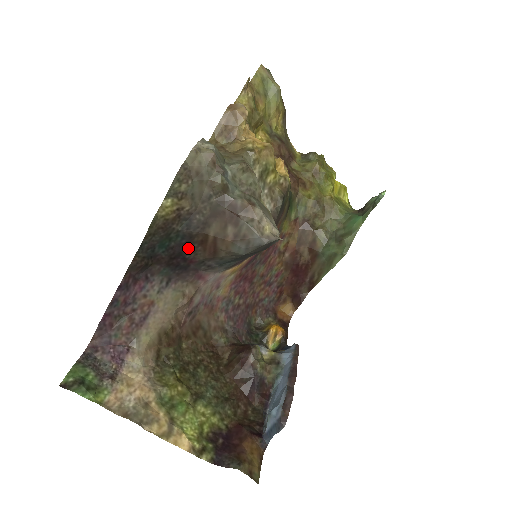
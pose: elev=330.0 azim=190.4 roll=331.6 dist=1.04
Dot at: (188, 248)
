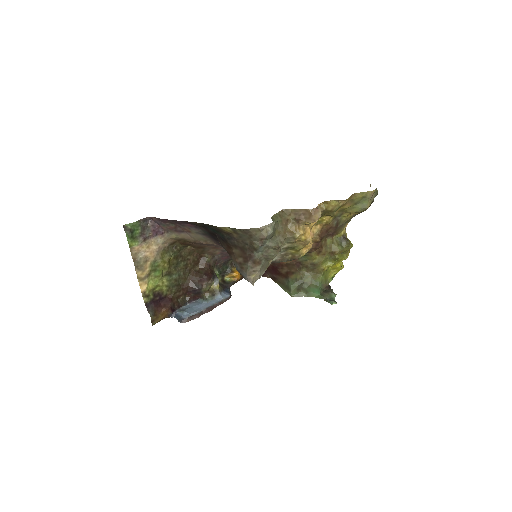
Dot at: (222, 240)
